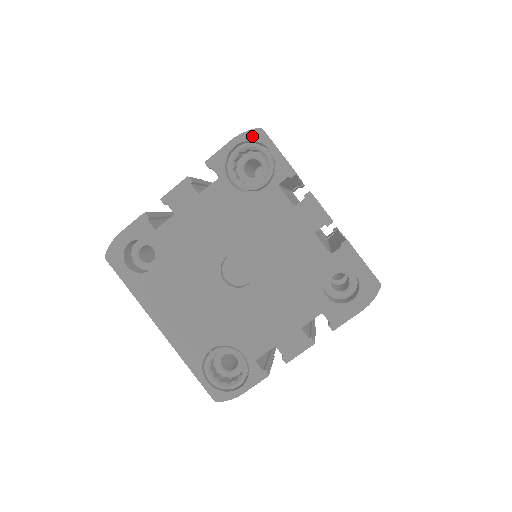
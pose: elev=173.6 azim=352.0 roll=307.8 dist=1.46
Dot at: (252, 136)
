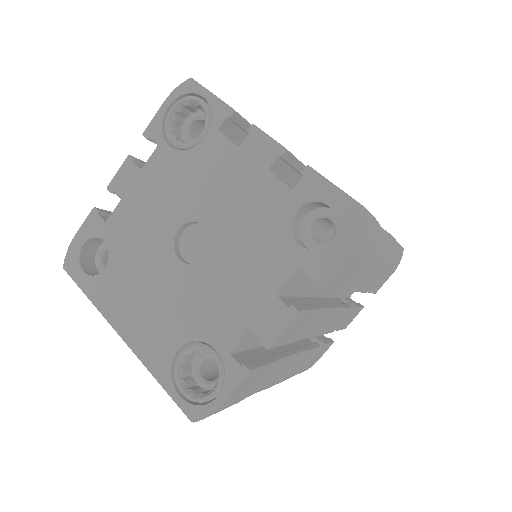
Dot at: (183, 90)
